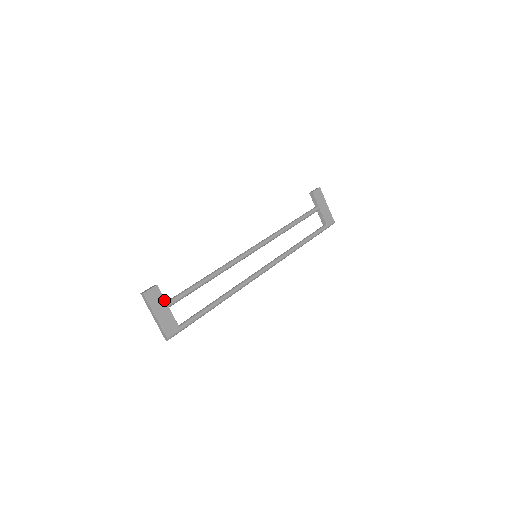
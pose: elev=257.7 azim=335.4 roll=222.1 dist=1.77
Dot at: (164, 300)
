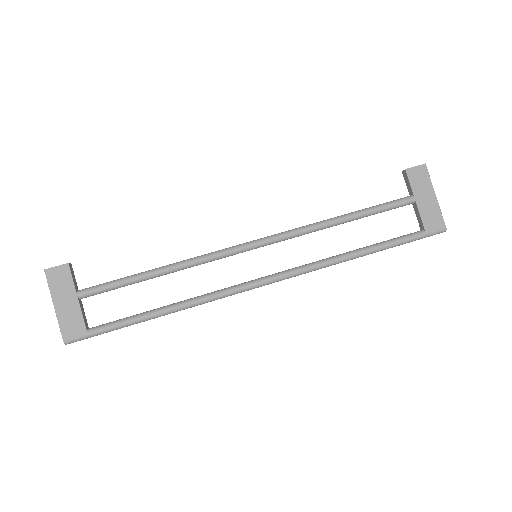
Dot at: (73, 286)
